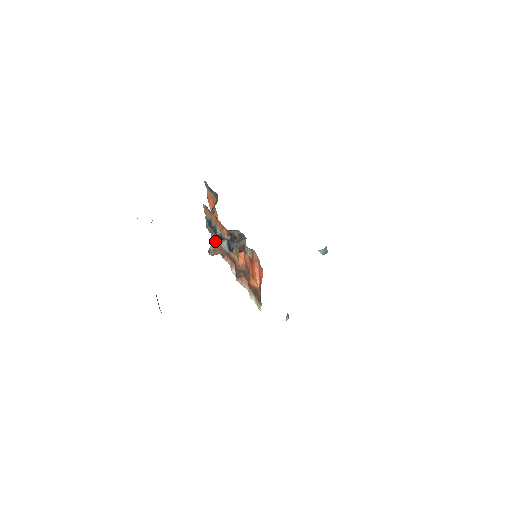
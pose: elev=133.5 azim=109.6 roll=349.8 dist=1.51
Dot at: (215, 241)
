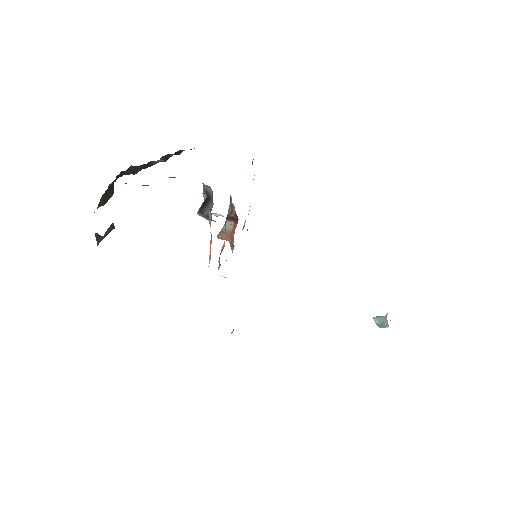
Dot at: (226, 222)
